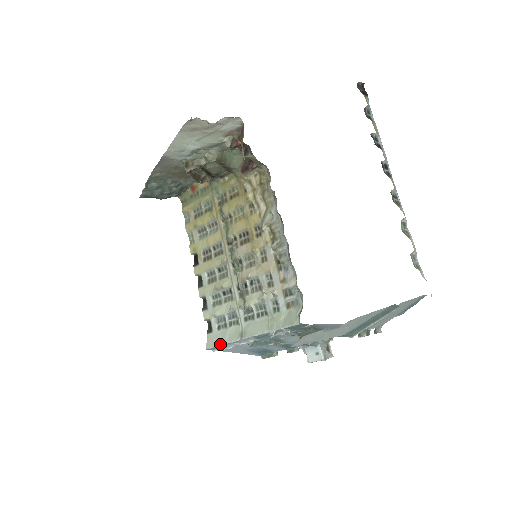
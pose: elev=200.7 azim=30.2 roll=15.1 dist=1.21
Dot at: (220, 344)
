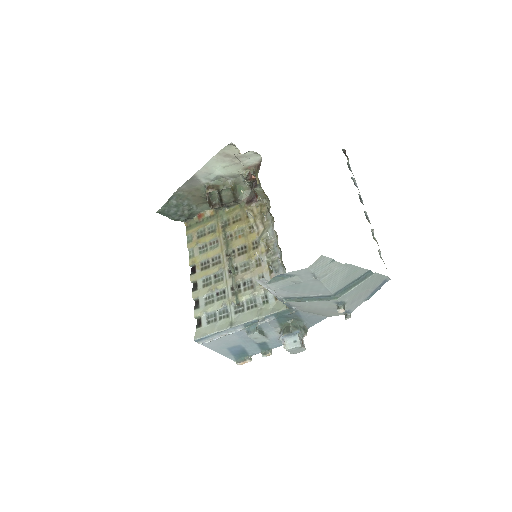
Dot at: (209, 334)
